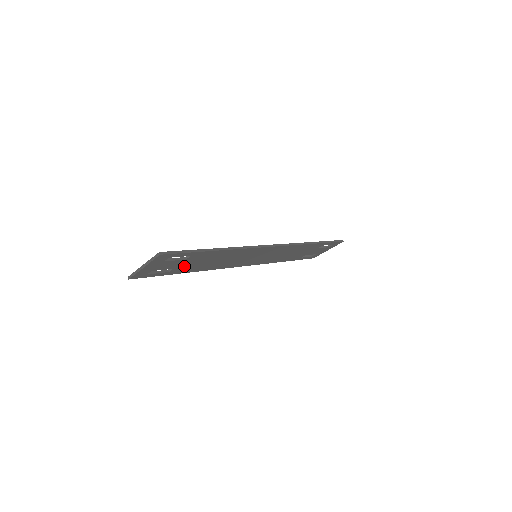
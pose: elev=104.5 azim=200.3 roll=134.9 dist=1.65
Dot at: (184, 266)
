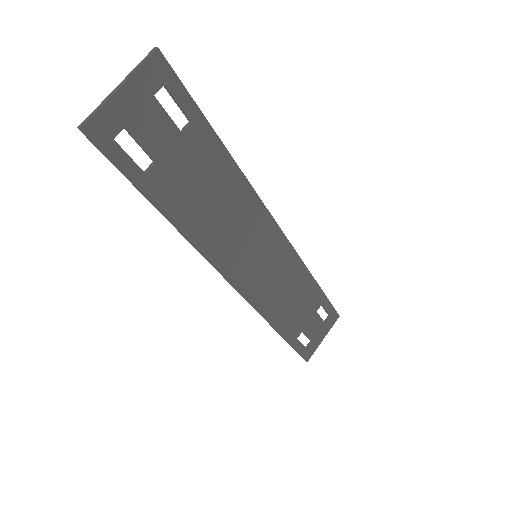
Dot at: (171, 172)
